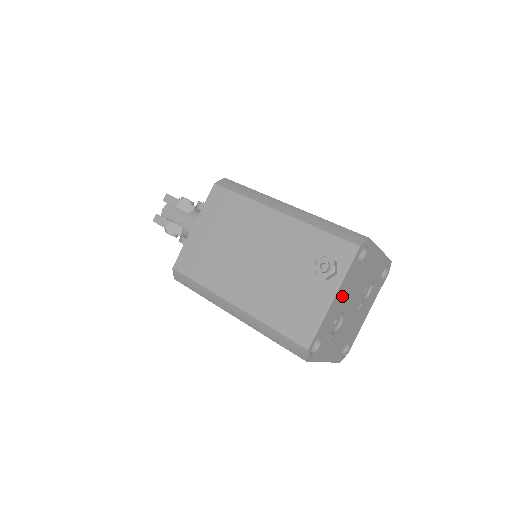
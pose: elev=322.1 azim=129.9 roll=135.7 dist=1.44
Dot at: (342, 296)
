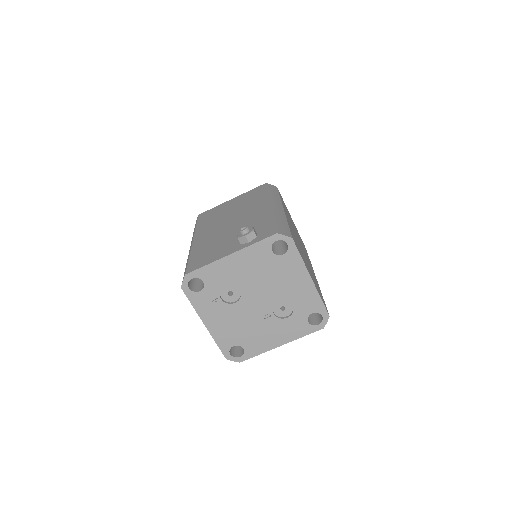
Dot at: (242, 266)
